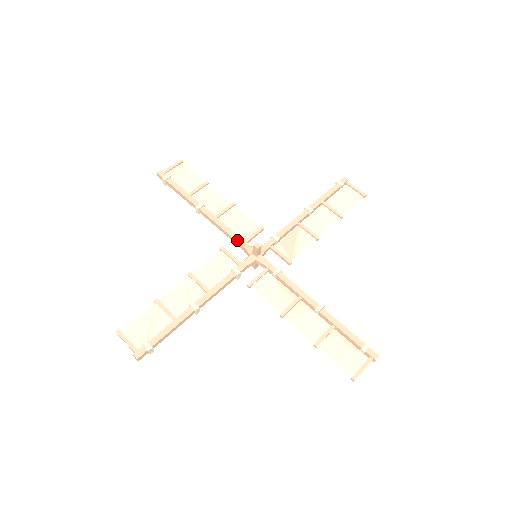
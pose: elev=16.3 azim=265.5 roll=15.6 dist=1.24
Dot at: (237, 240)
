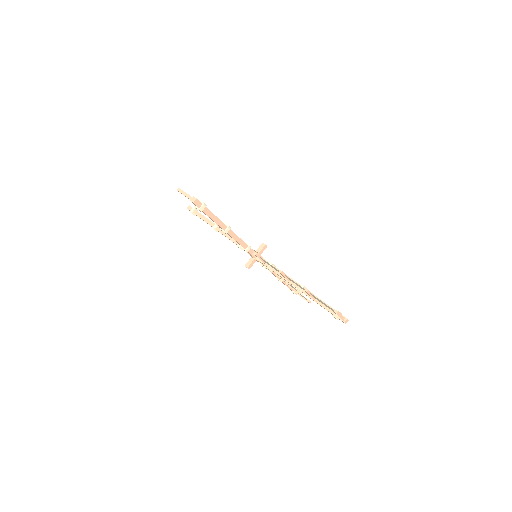
Dot at: occluded
